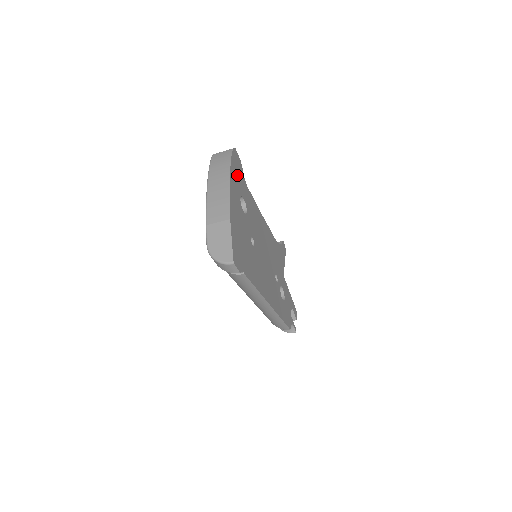
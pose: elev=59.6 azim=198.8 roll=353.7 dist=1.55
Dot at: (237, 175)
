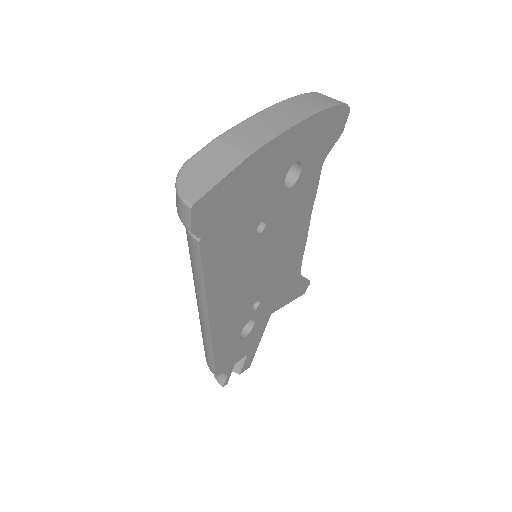
Dot at: (321, 135)
